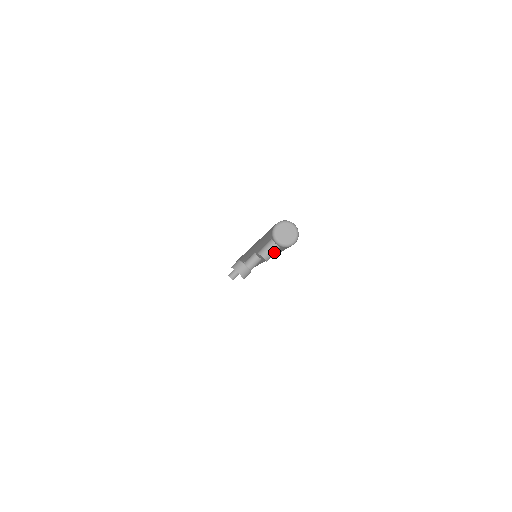
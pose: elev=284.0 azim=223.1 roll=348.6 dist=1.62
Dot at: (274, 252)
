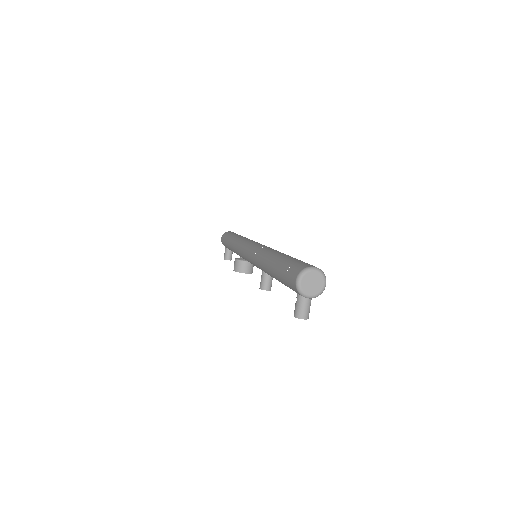
Dot at: (310, 305)
